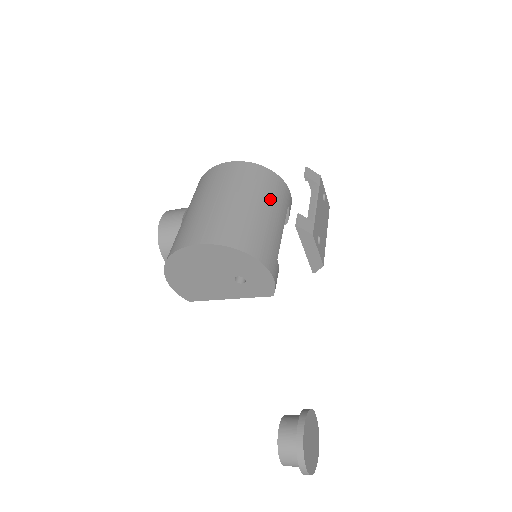
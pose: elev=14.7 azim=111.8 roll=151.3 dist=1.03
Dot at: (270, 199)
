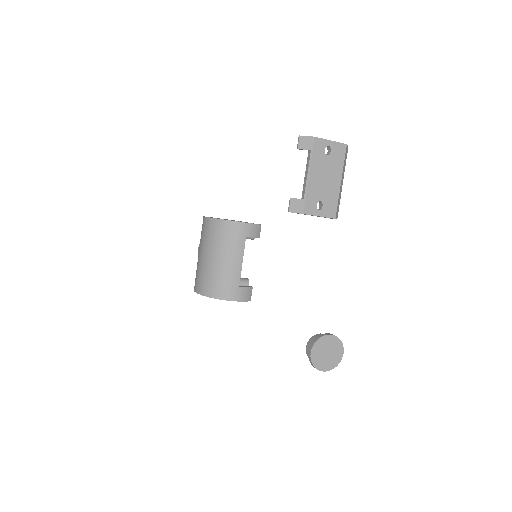
Dot at: (225, 247)
